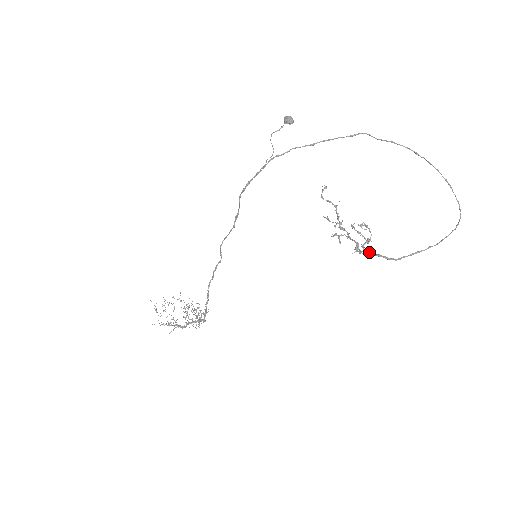
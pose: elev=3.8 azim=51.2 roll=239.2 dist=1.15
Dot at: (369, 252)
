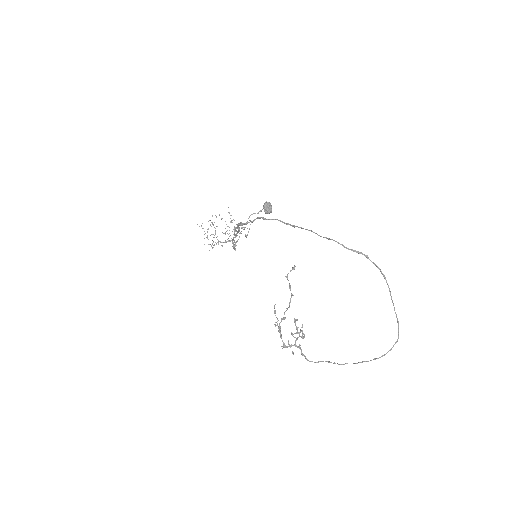
Dot at: (298, 347)
